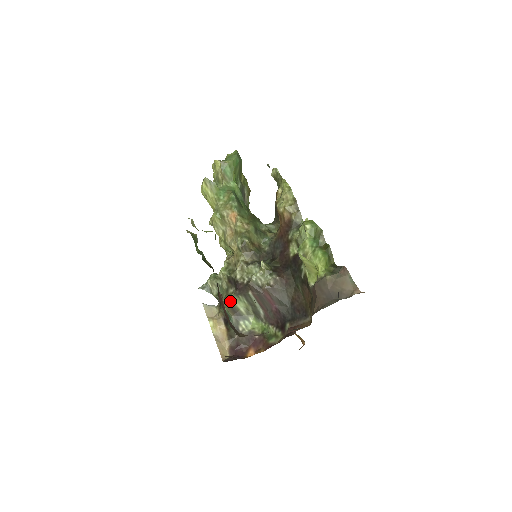
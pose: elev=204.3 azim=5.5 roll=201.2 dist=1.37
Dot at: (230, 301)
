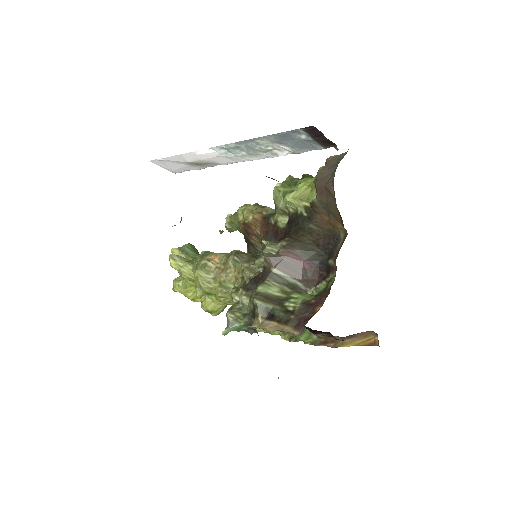
Dot at: (259, 292)
